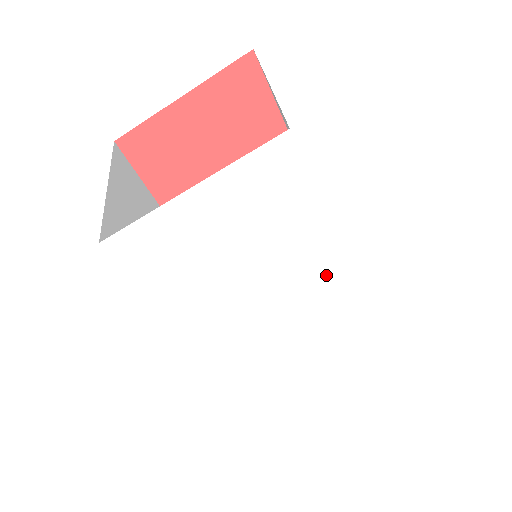
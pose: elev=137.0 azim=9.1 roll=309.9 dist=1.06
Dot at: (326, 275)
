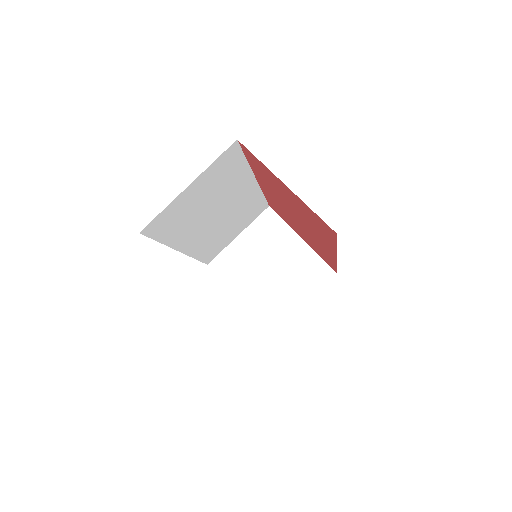
Dot at: occluded
